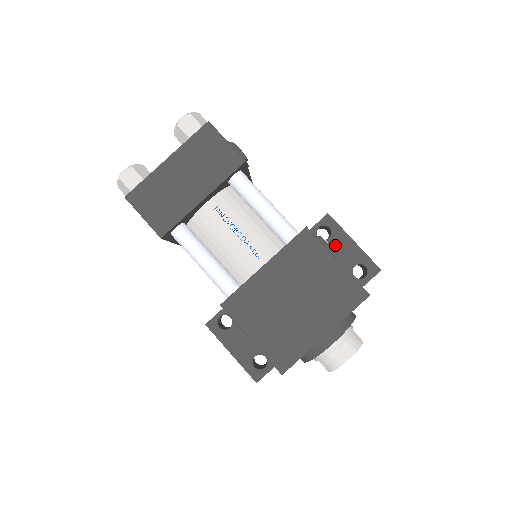
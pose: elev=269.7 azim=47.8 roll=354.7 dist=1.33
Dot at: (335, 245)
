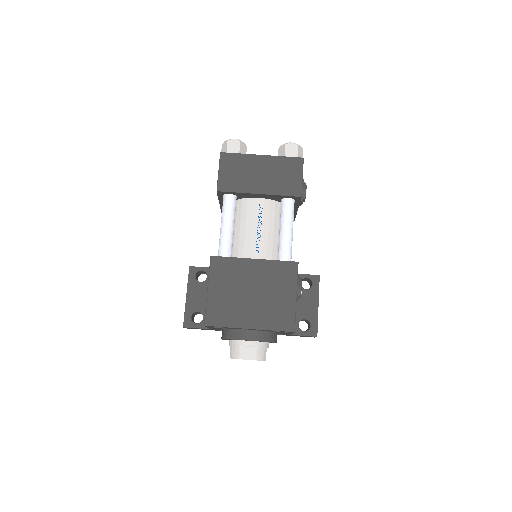
Dot at: (306, 296)
